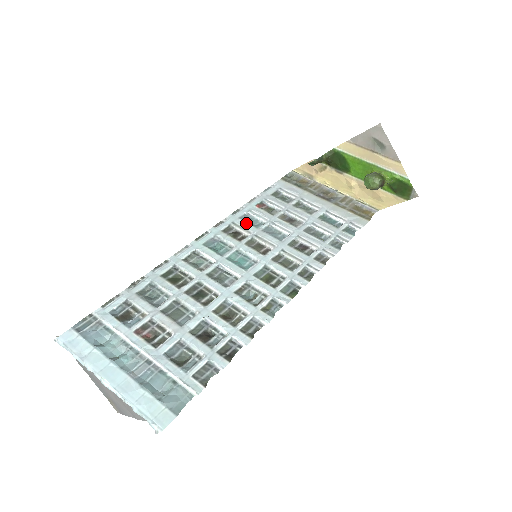
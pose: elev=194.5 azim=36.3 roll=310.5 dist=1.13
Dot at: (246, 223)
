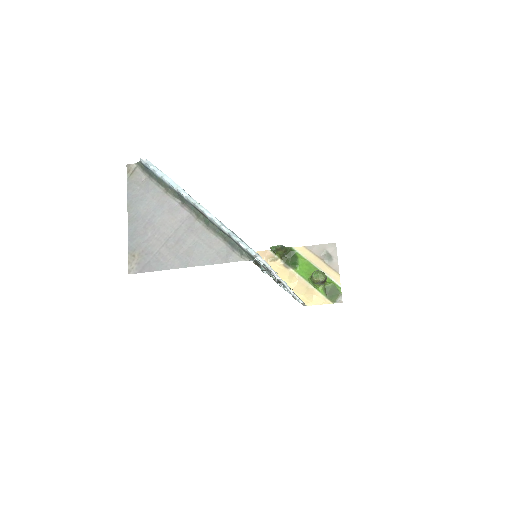
Dot at: occluded
